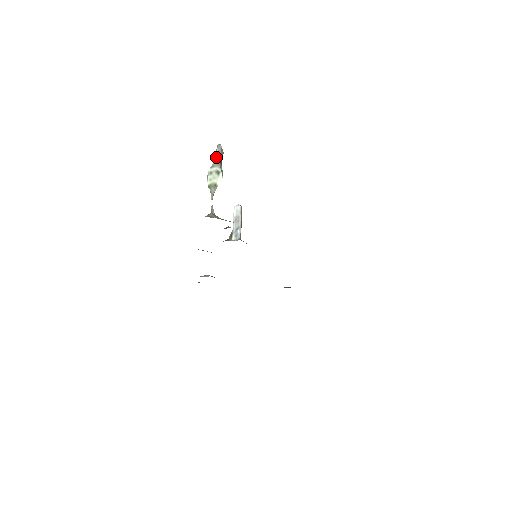
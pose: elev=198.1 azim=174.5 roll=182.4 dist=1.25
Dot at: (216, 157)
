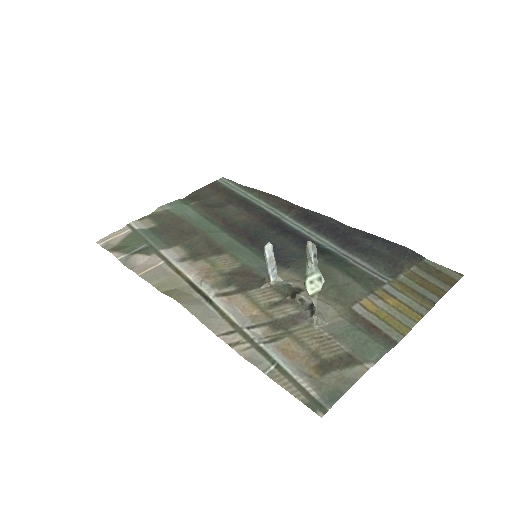
Dot at: (313, 262)
